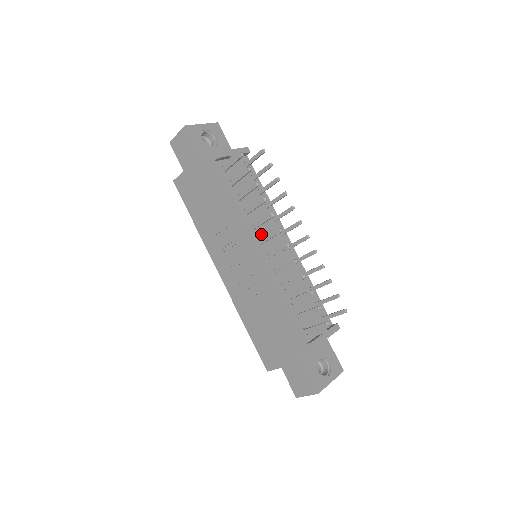
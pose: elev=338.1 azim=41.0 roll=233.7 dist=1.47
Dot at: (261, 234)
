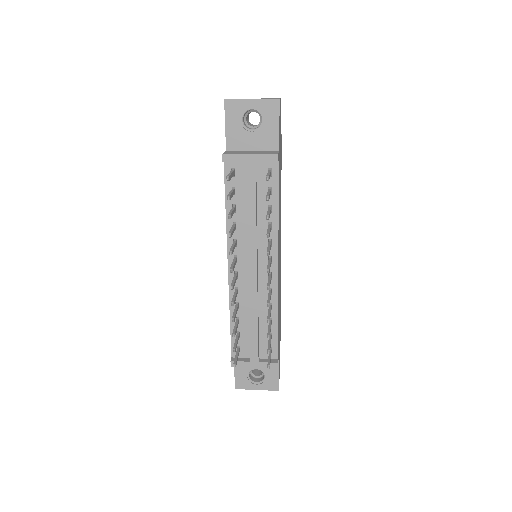
Dot at: (241, 252)
